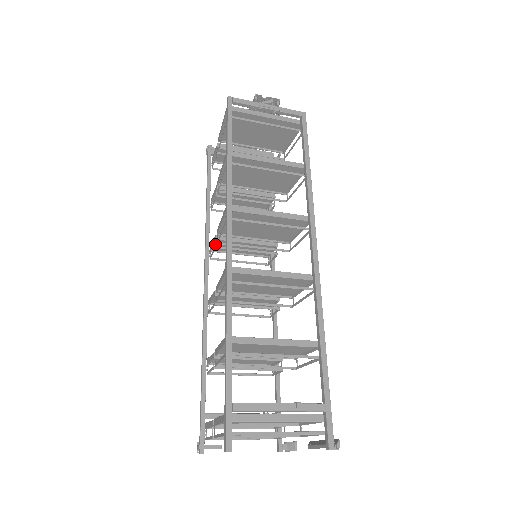
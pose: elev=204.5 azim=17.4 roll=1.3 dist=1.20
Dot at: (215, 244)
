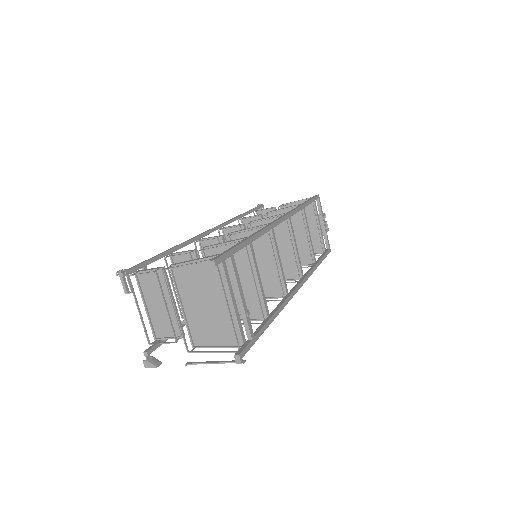
Dot at: (240, 225)
